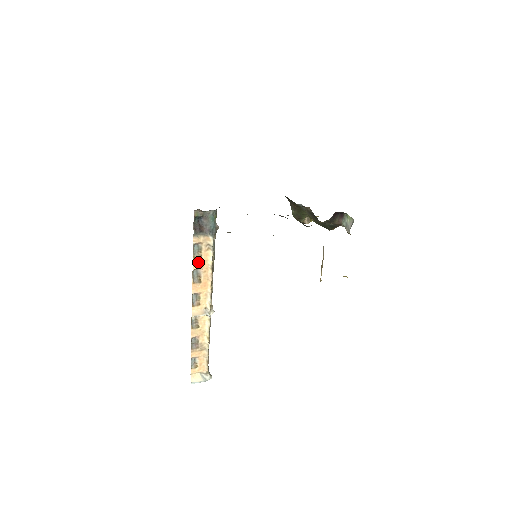
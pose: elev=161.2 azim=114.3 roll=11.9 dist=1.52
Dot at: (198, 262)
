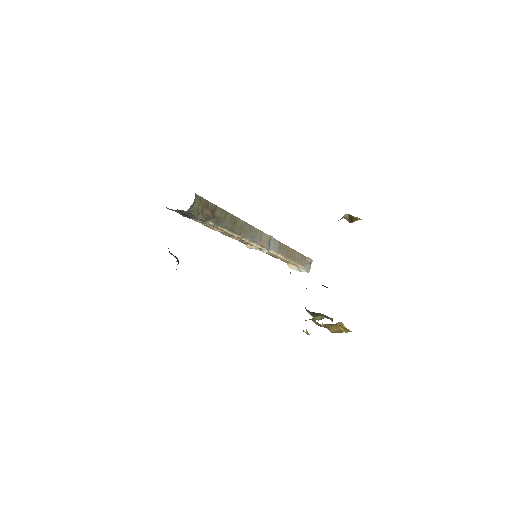
Dot at: (214, 228)
